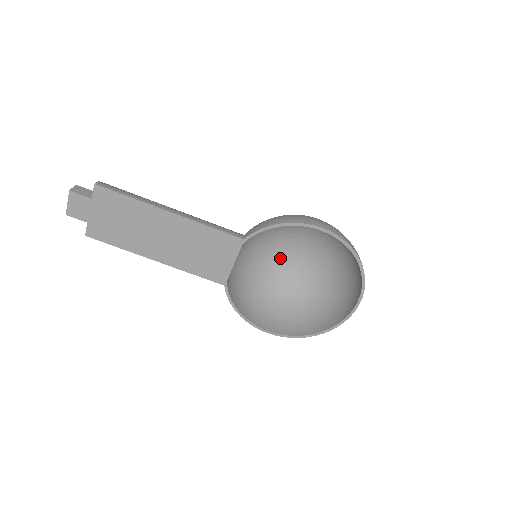
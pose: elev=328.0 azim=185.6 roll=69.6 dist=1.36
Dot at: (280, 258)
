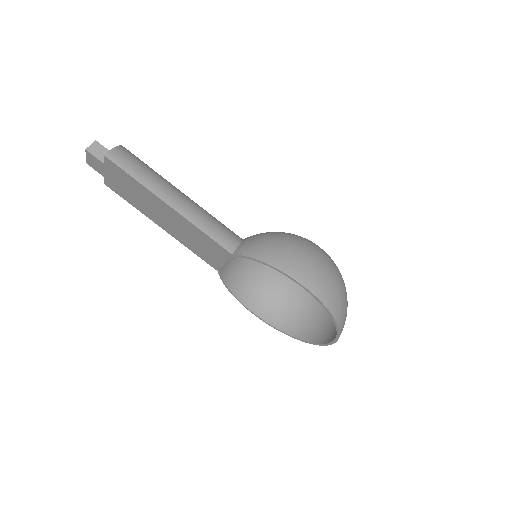
Dot at: occluded
